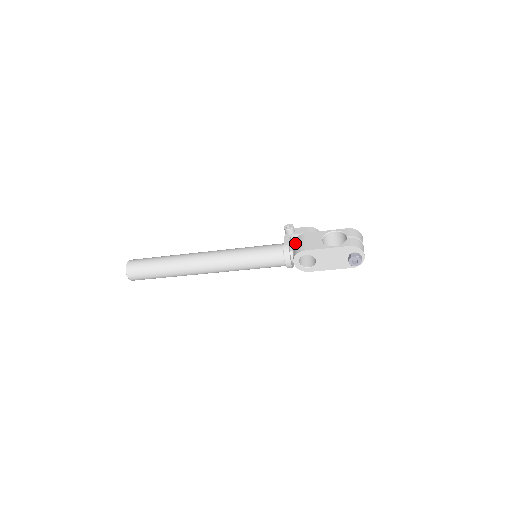
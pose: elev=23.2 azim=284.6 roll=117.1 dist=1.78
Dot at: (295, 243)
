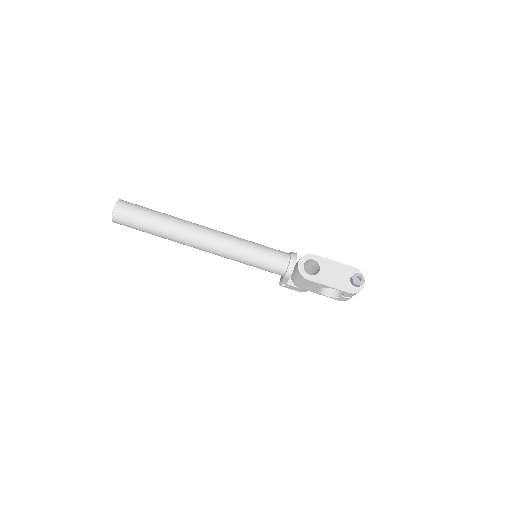
Dot at: occluded
